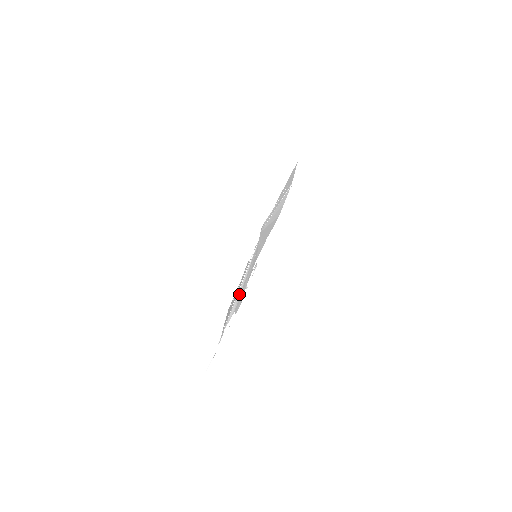
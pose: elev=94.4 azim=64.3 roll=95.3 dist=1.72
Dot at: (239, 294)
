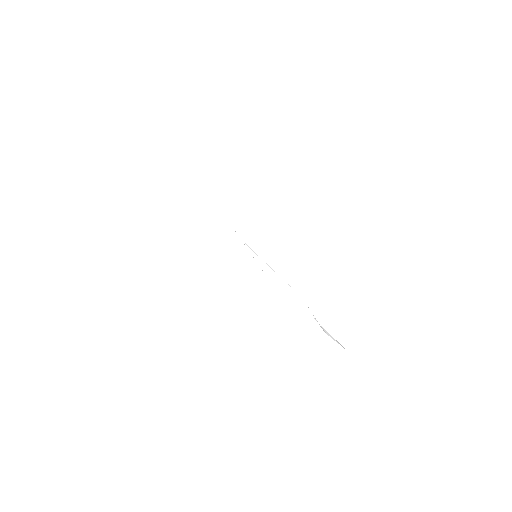
Dot at: occluded
